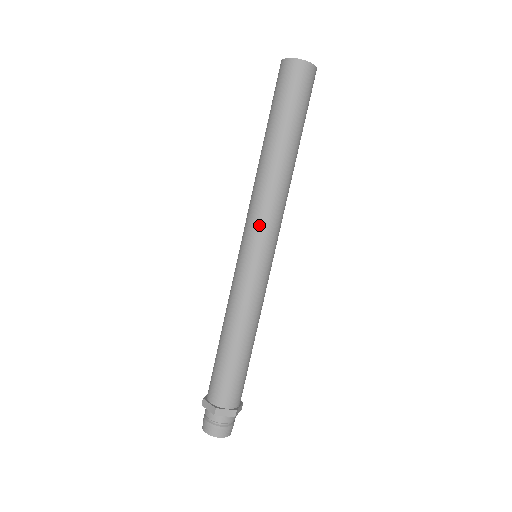
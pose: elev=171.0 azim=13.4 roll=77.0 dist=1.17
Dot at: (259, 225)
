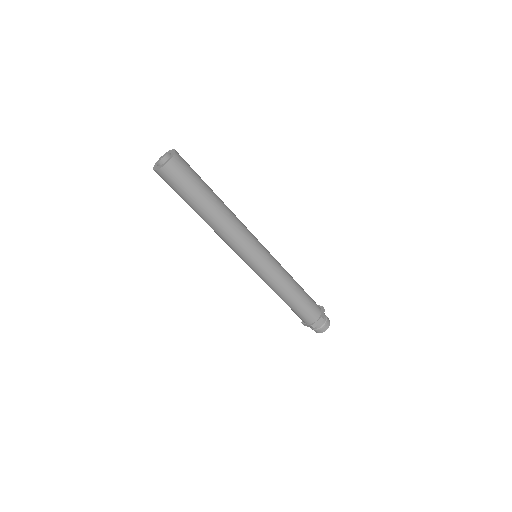
Dot at: (241, 251)
